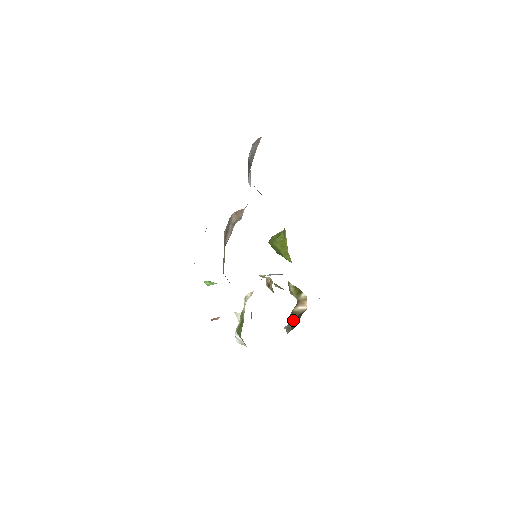
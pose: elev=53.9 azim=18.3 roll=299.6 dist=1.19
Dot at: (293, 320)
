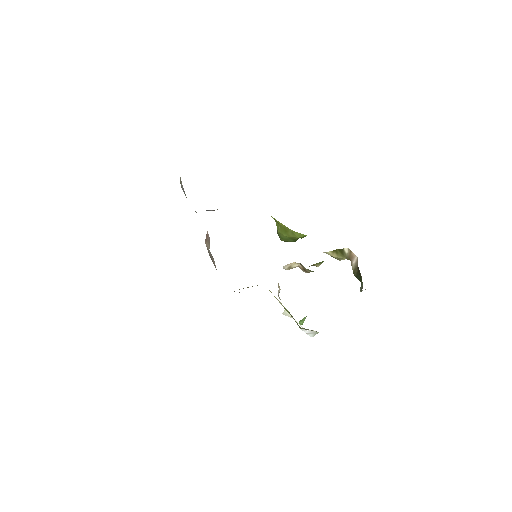
Dot at: (359, 278)
